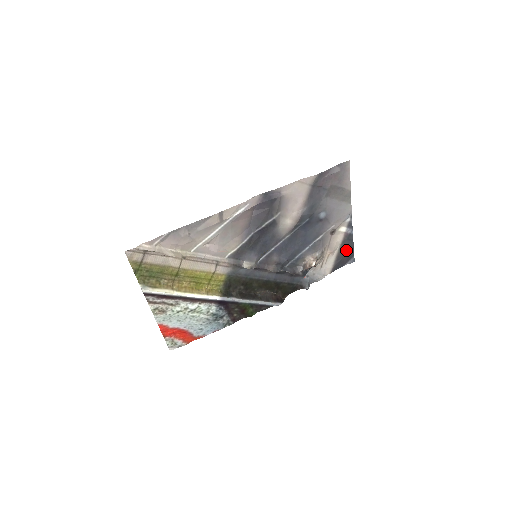
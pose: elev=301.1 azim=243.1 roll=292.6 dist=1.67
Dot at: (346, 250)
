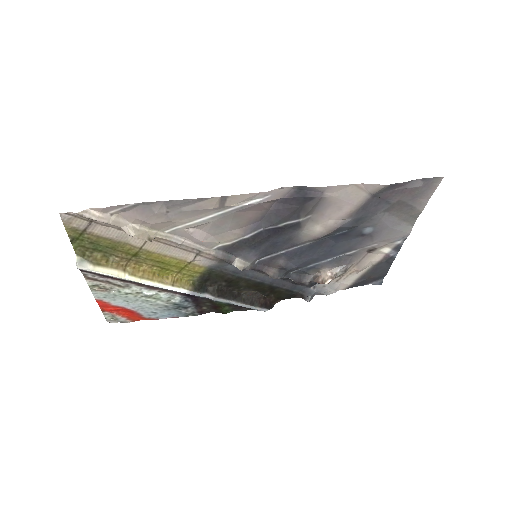
Dot at: (377, 271)
